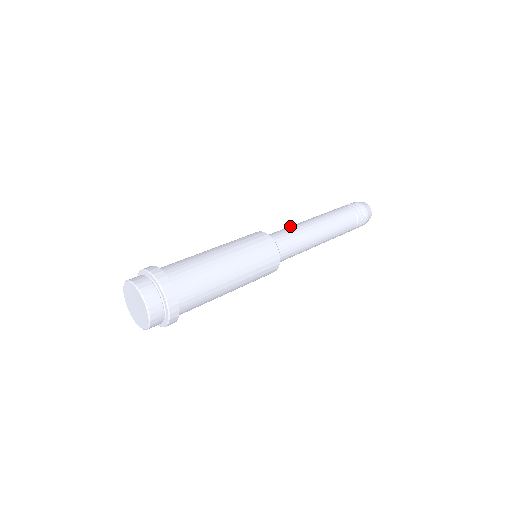
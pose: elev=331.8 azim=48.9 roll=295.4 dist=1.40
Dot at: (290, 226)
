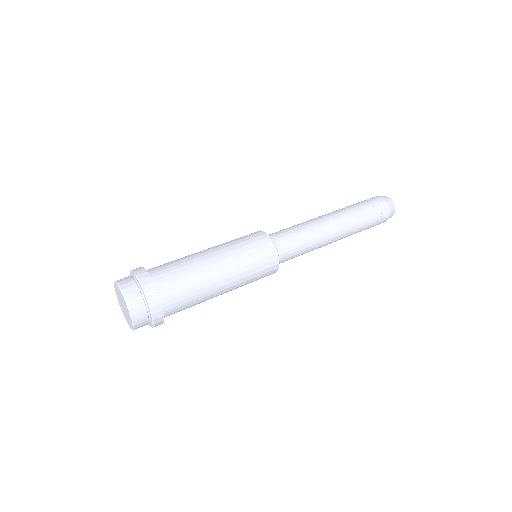
Dot at: (294, 225)
